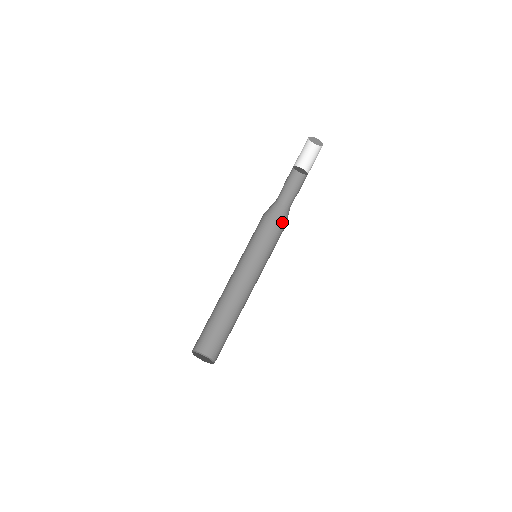
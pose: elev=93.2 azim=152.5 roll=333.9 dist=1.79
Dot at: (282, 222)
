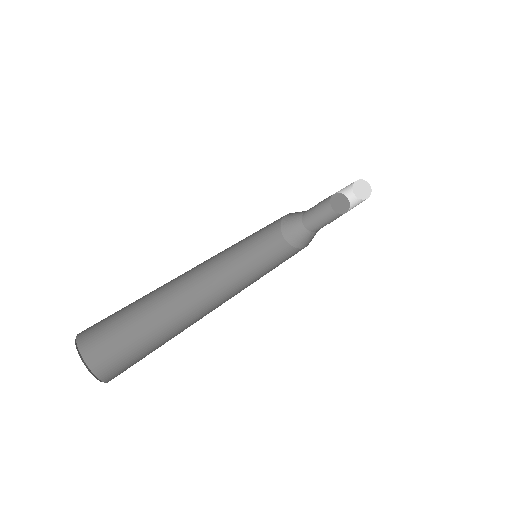
Dot at: (294, 243)
